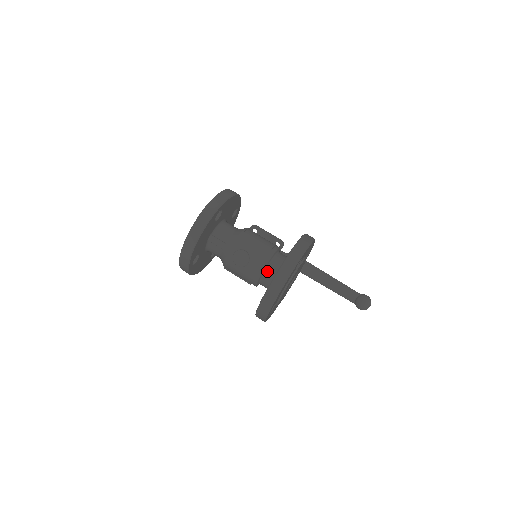
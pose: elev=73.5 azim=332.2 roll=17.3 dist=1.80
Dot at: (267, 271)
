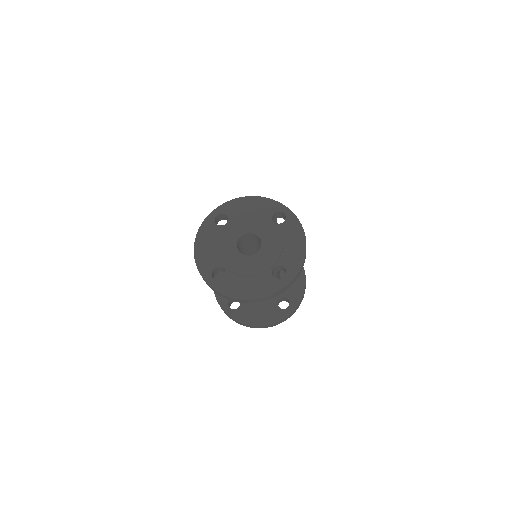
Dot at: occluded
